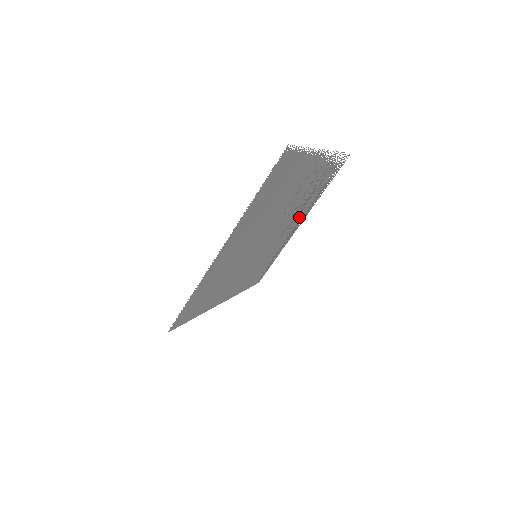
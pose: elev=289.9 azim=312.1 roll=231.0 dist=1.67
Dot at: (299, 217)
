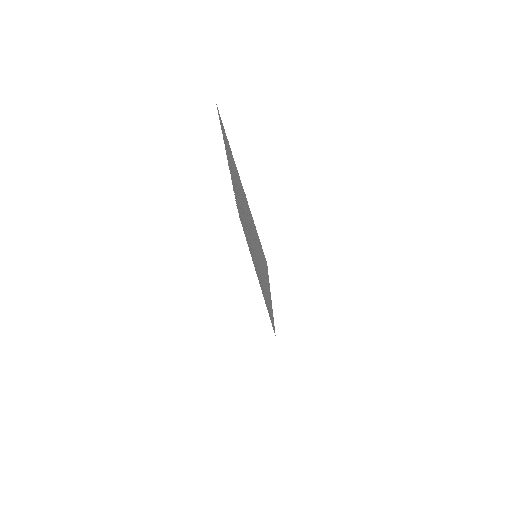
Dot at: occluded
